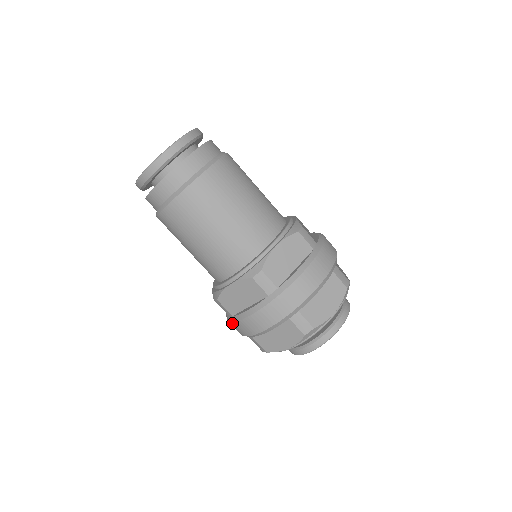
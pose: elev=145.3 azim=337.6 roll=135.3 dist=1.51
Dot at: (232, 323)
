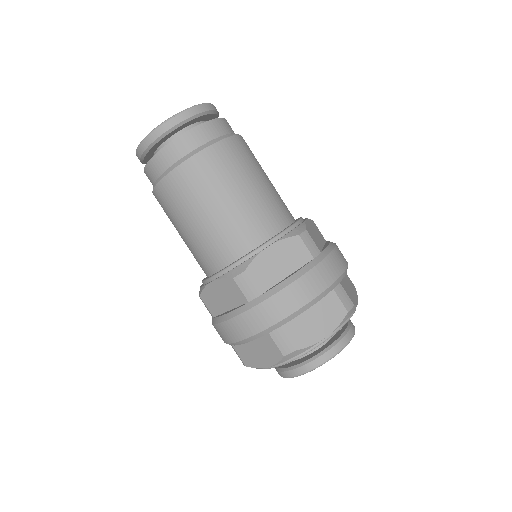
Dot at: (257, 307)
